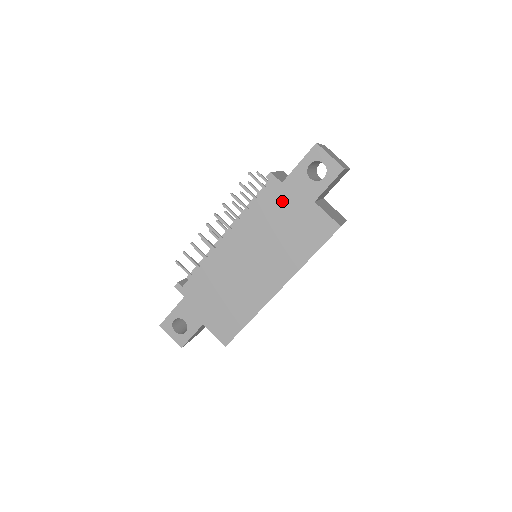
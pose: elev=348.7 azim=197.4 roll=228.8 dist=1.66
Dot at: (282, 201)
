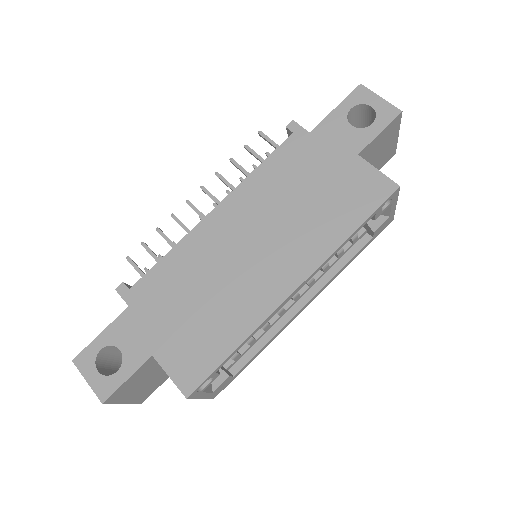
Dot at: (308, 156)
